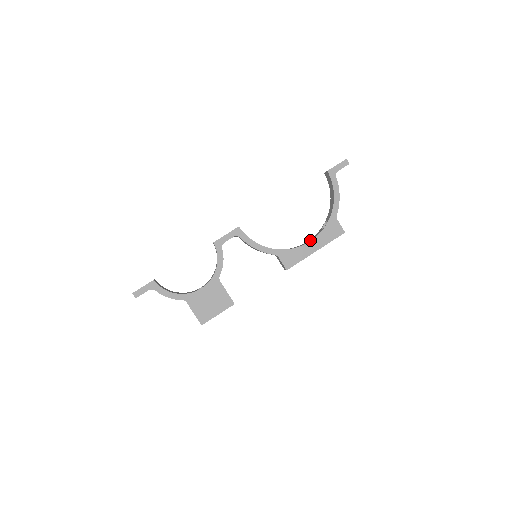
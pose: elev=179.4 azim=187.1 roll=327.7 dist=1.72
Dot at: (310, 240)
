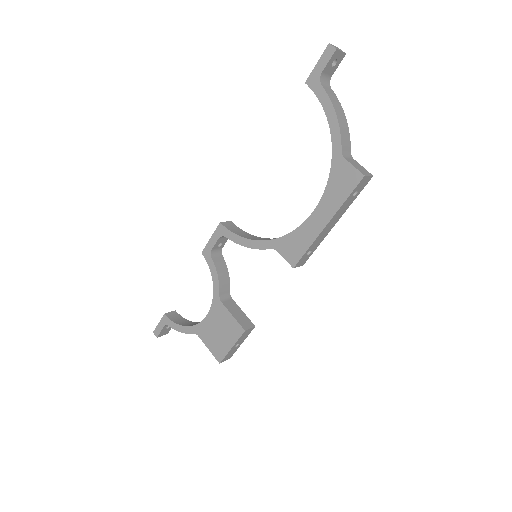
Dot at: (316, 209)
